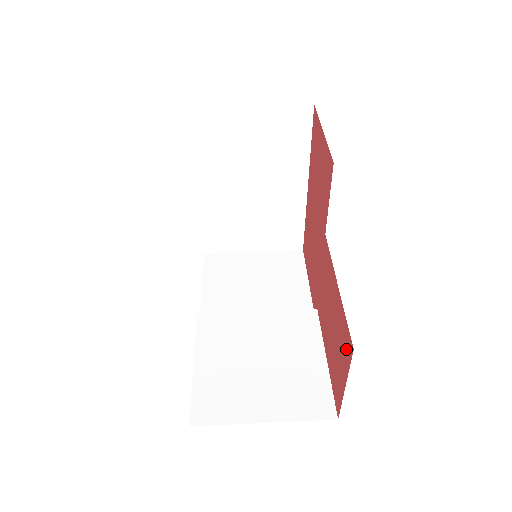
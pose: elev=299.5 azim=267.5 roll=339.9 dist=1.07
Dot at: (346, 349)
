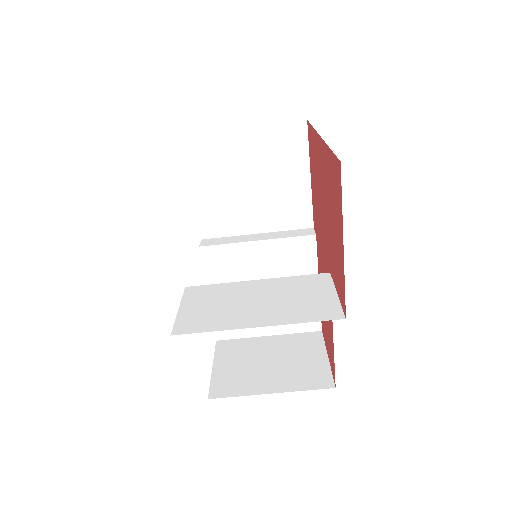
Dot at: (332, 364)
